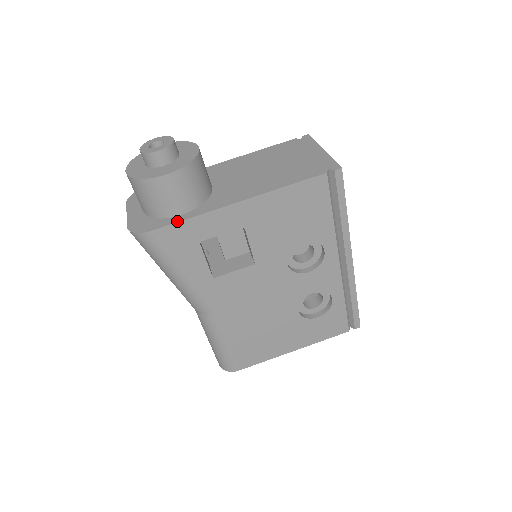
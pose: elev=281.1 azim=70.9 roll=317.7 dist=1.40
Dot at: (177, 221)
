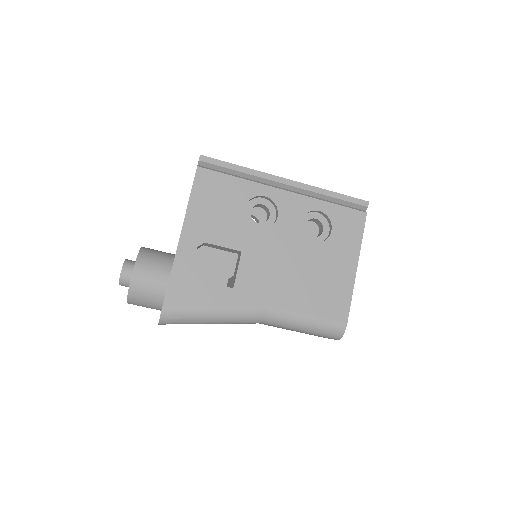
Dot at: (168, 284)
